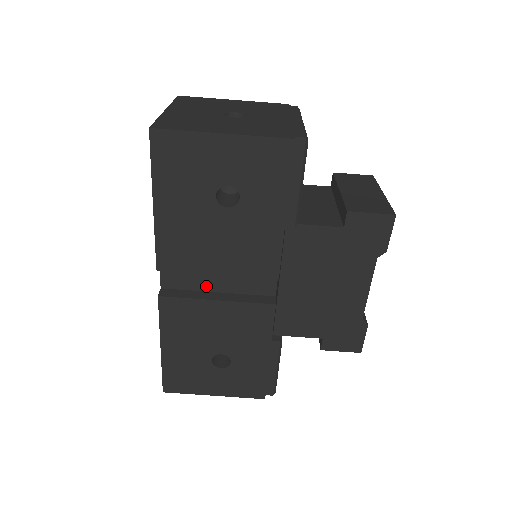
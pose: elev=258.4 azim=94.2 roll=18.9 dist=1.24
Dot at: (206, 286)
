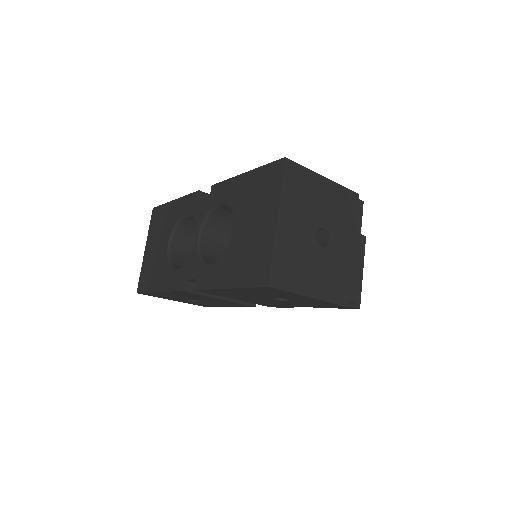
Dot at: occluded
